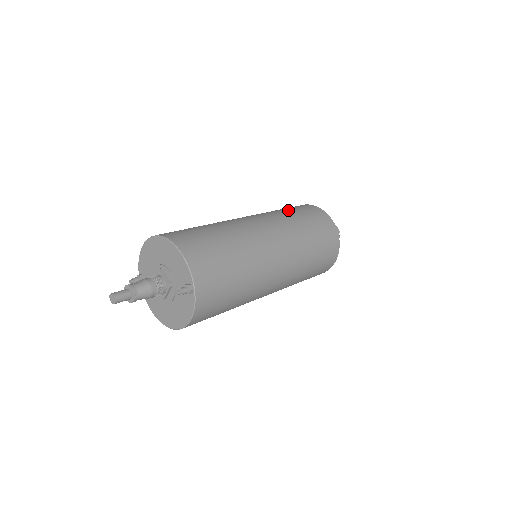
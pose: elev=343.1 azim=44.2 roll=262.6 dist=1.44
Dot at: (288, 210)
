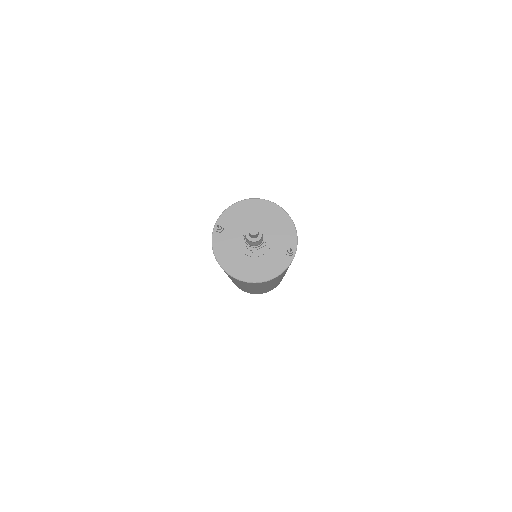
Dot at: occluded
